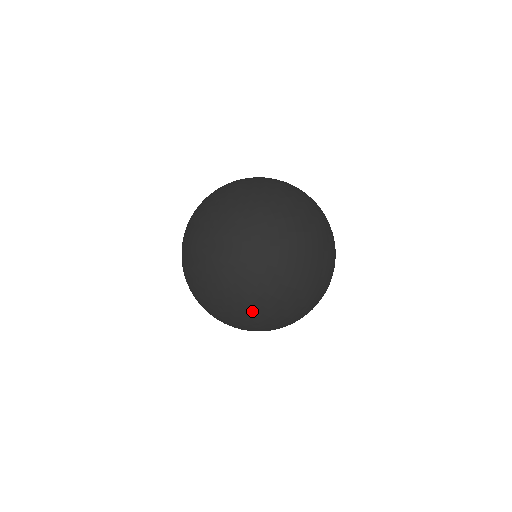
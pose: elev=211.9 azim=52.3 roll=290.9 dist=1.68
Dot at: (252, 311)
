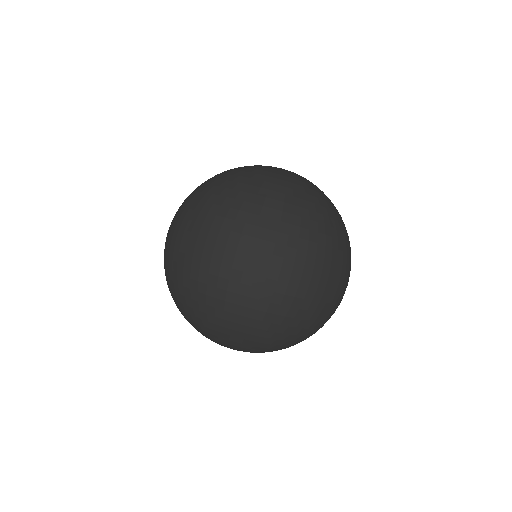
Dot at: (295, 204)
